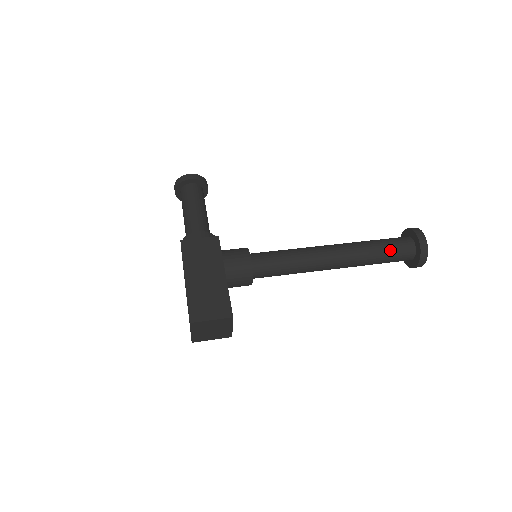
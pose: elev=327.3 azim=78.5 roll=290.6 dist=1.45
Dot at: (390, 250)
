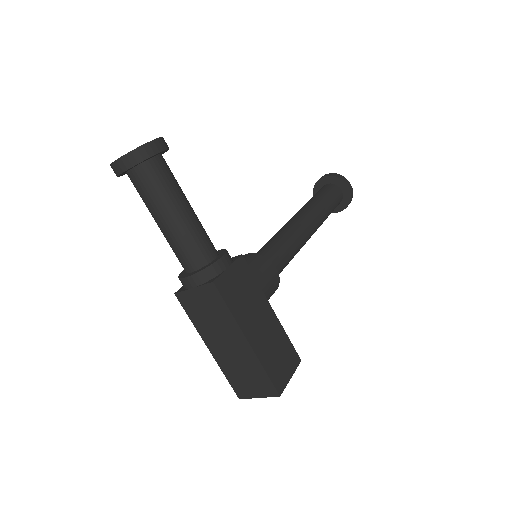
Dot at: (334, 207)
